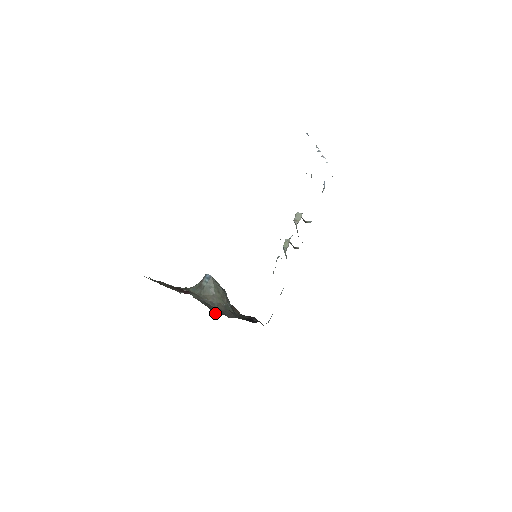
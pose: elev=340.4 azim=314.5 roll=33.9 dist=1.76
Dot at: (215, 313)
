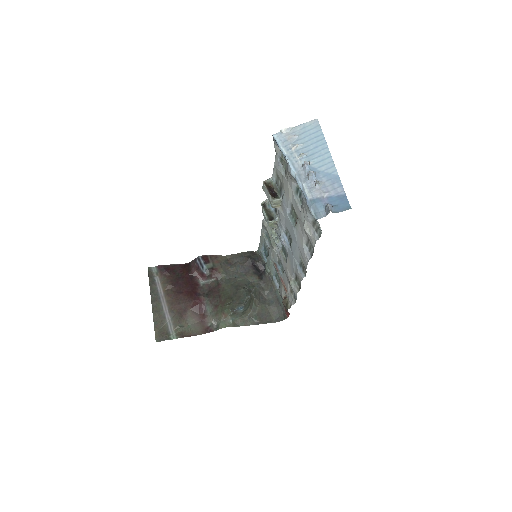
Dot at: (273, 319)
